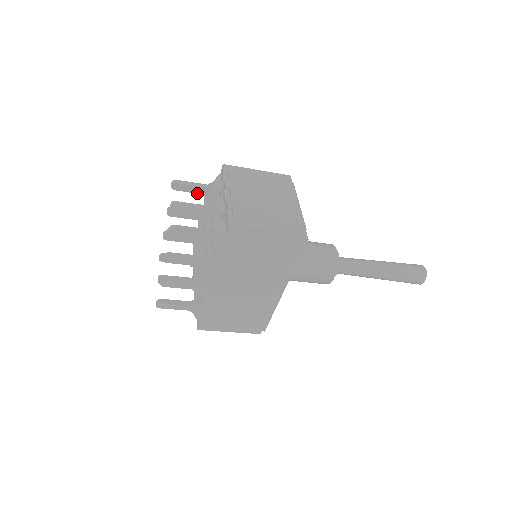
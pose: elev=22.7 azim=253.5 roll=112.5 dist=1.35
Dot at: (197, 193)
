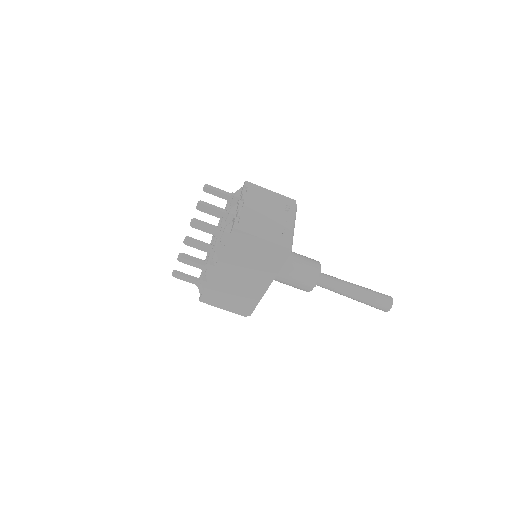
Dot at: occluded
